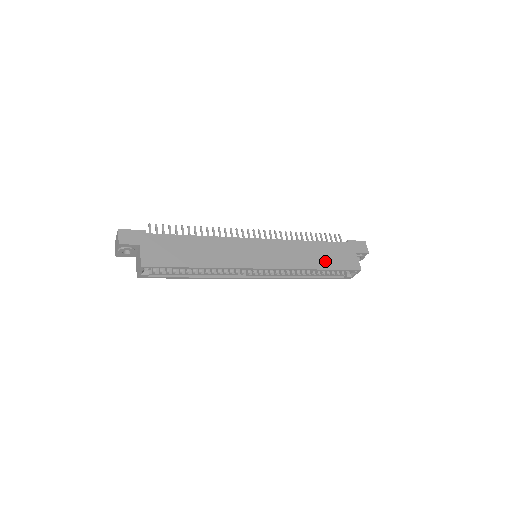
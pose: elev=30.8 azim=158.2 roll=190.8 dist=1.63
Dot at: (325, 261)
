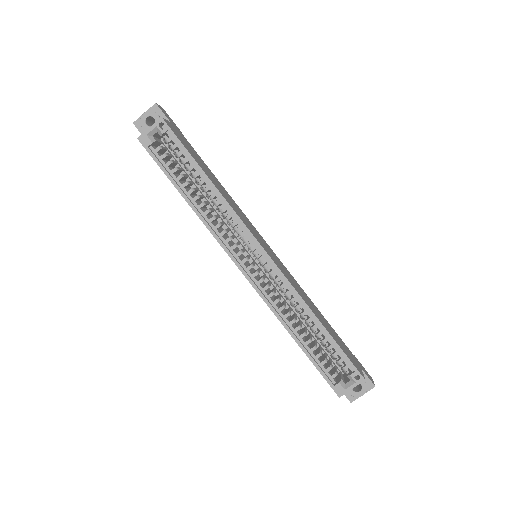
Dot at: (327, 328)
